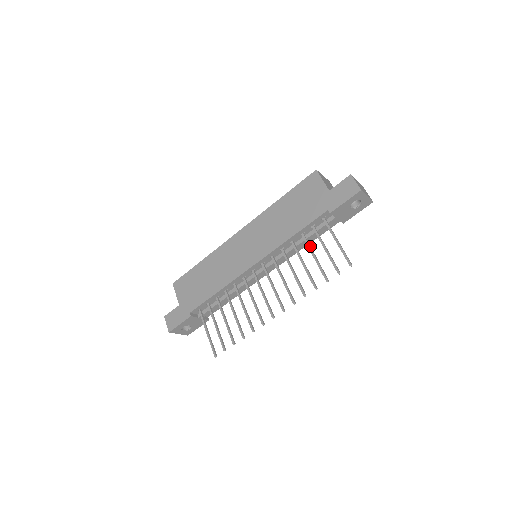
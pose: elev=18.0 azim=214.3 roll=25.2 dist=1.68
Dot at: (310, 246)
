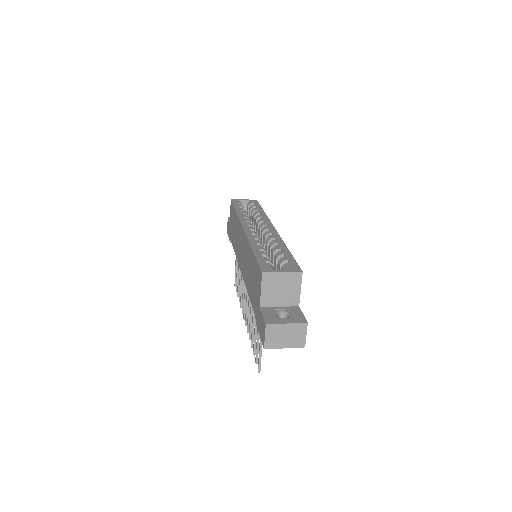
Dot at: occluded
